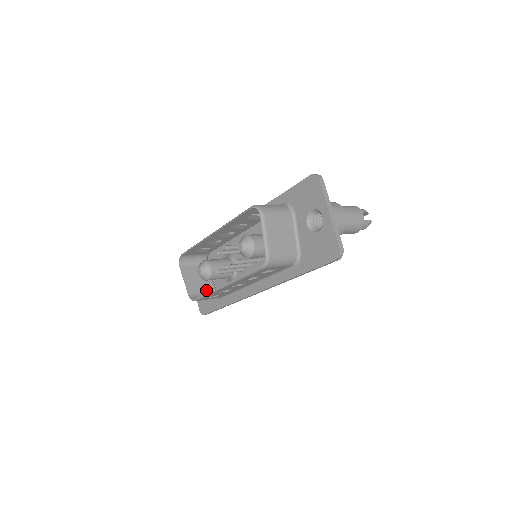
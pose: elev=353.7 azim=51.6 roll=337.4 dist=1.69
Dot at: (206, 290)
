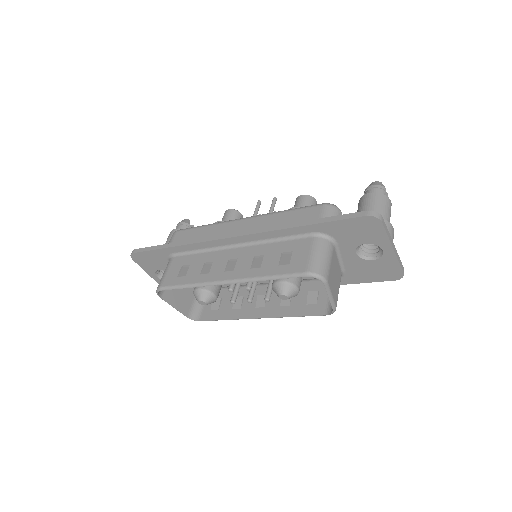
Dot at: (193, 295)
